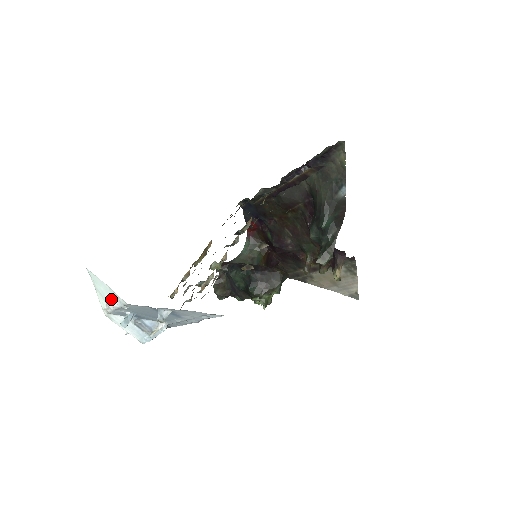
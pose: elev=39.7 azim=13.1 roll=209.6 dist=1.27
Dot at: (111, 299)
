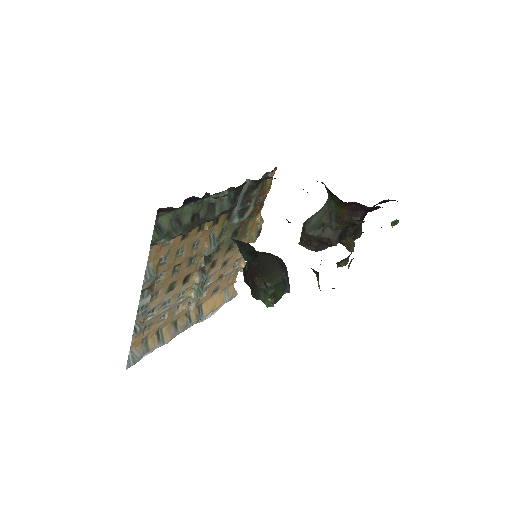
Dot at: occluded
